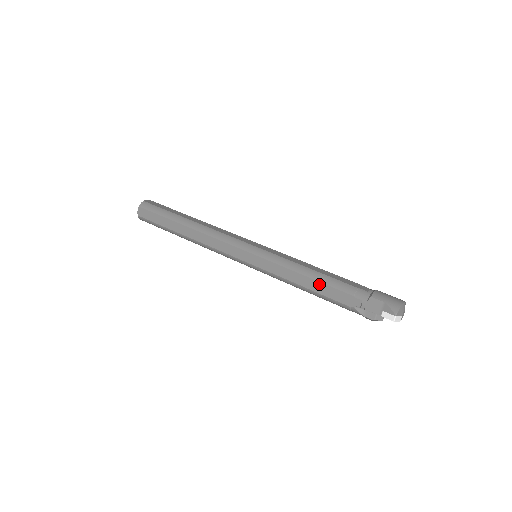
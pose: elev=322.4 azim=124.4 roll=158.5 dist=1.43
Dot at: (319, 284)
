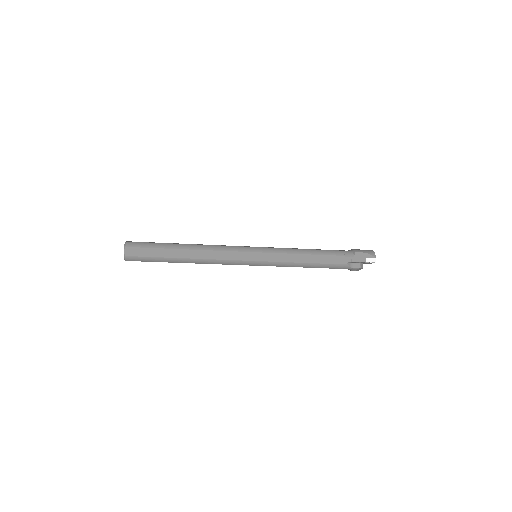
Dot at: (318, 256)
